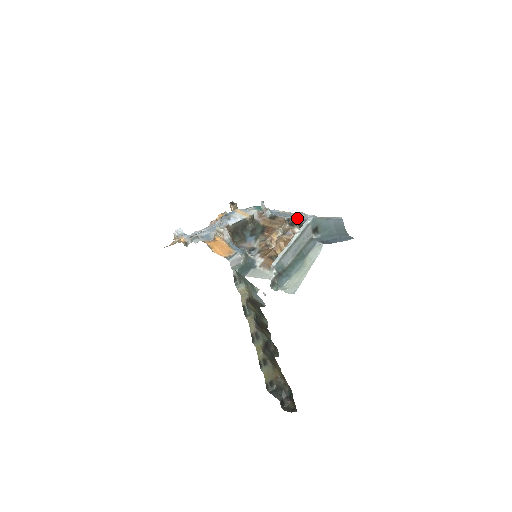
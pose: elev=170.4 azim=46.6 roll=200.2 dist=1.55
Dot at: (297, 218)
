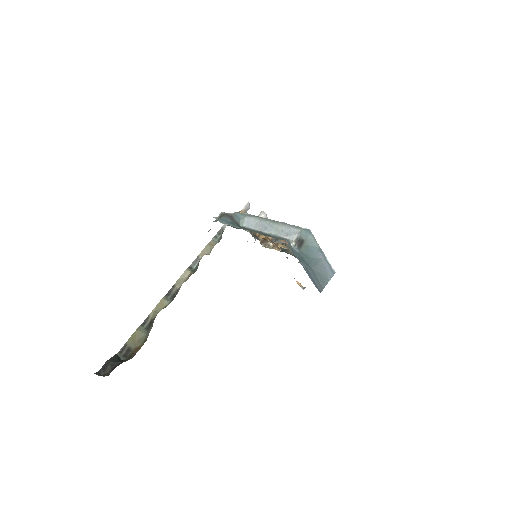
Dot at: occluded
